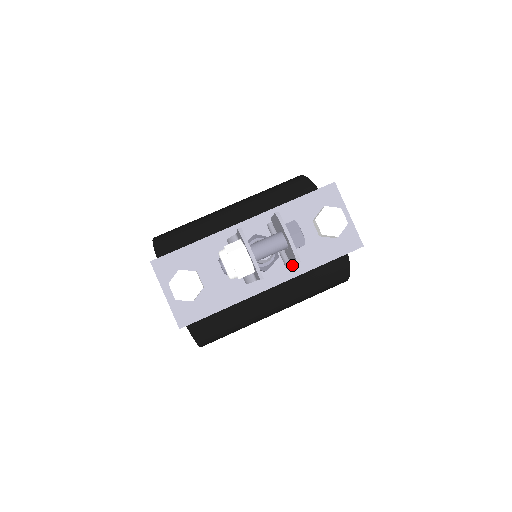
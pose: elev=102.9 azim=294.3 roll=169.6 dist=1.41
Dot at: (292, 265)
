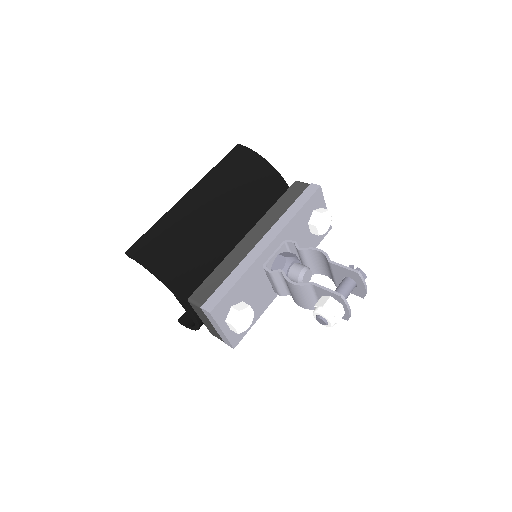
Dot at: occluded
